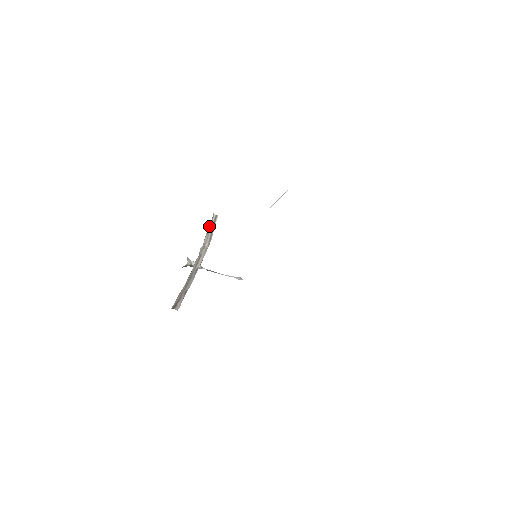
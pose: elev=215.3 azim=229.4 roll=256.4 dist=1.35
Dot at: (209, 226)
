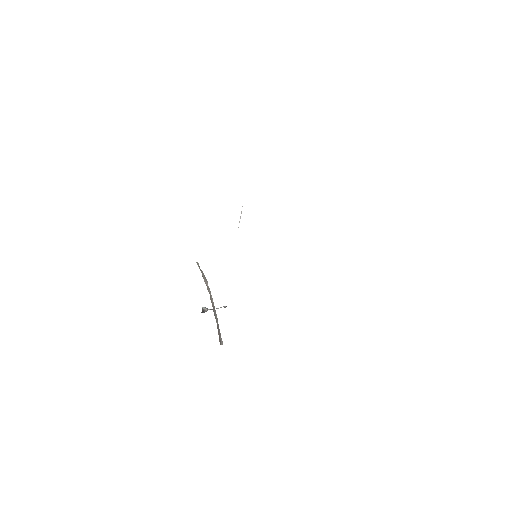
Dot at: occluded
